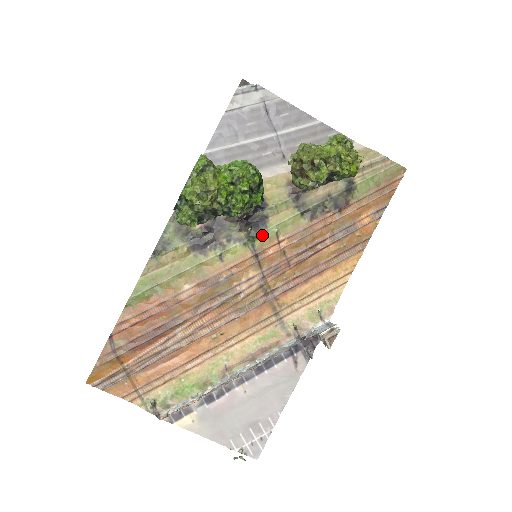
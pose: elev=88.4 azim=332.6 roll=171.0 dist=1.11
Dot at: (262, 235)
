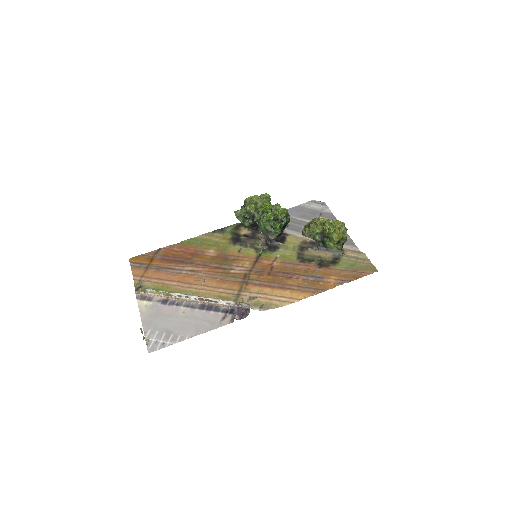
Dot at: (269, 253)
